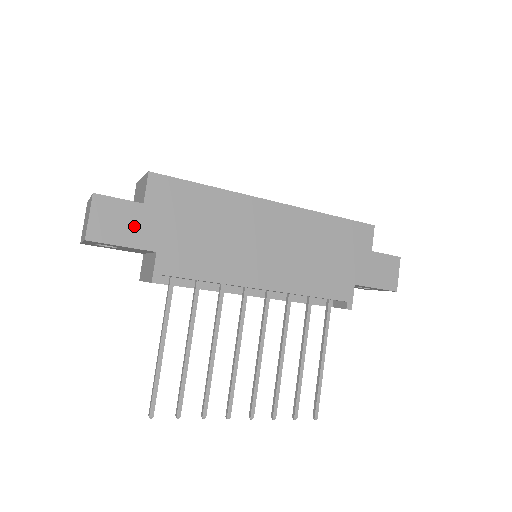
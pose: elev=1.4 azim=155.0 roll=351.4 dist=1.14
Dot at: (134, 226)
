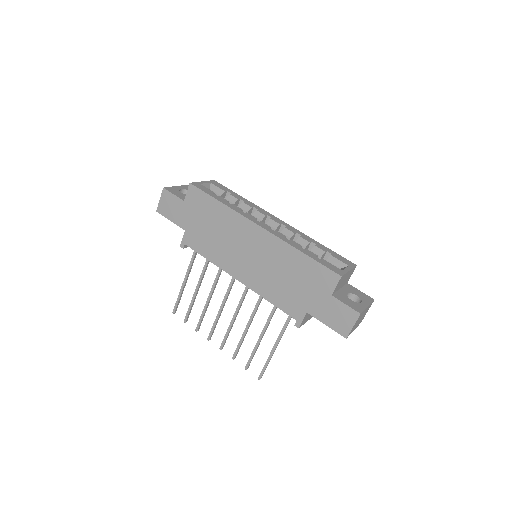
Dot at: (177, 212)
